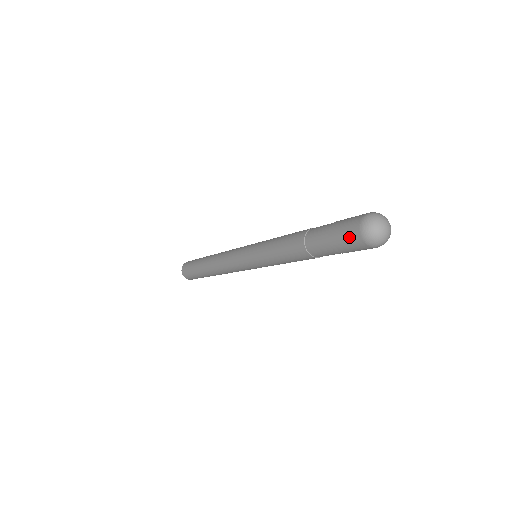
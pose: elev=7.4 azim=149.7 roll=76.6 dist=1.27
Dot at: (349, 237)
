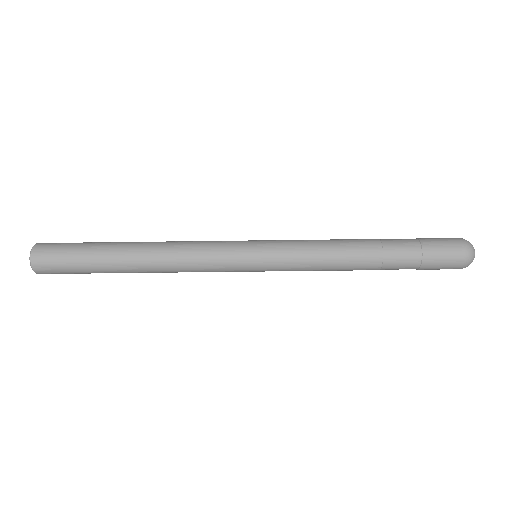
Dot at: (444, 238)
